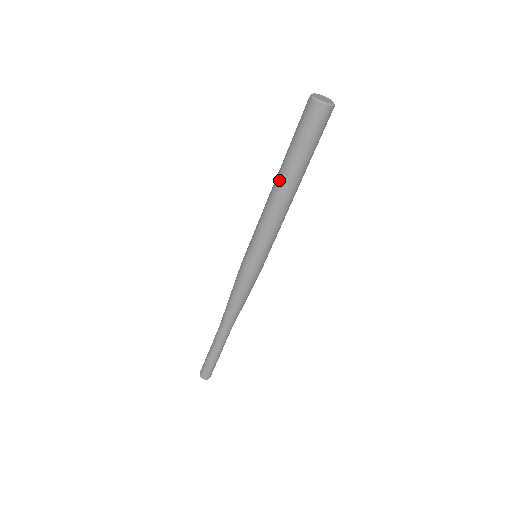
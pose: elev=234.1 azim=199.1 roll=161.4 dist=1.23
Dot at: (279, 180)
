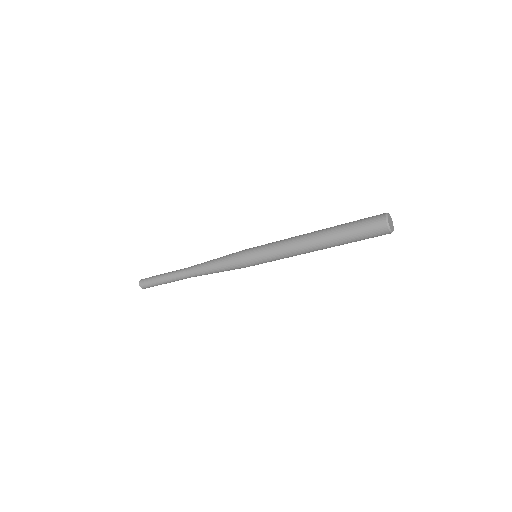
Dot at: (320, 242)
